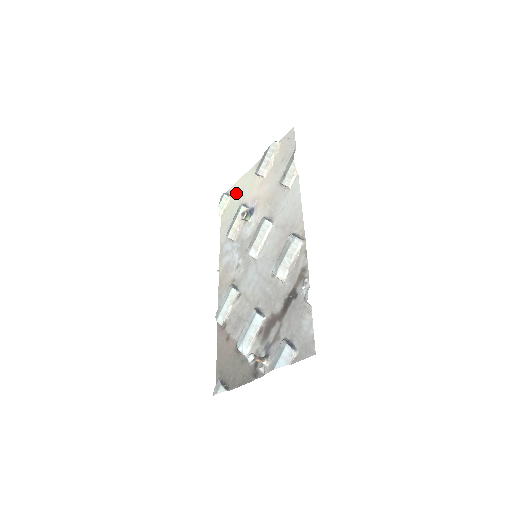
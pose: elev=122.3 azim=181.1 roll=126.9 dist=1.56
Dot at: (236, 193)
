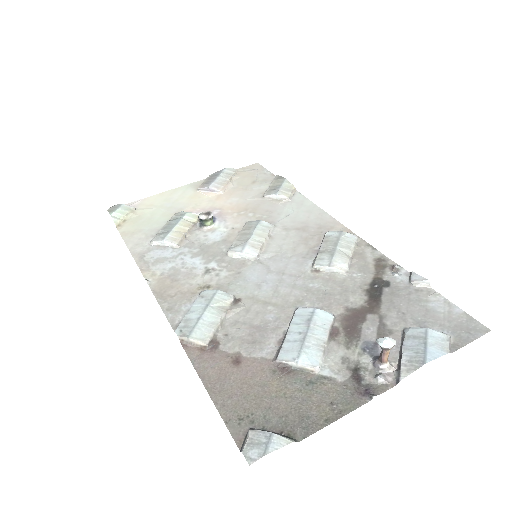
Dot at: (153, 205)
